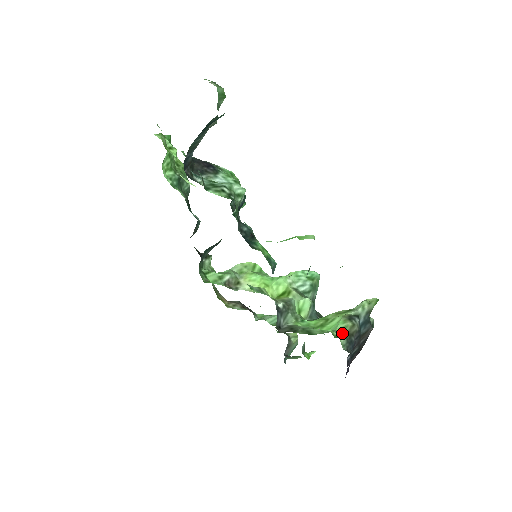
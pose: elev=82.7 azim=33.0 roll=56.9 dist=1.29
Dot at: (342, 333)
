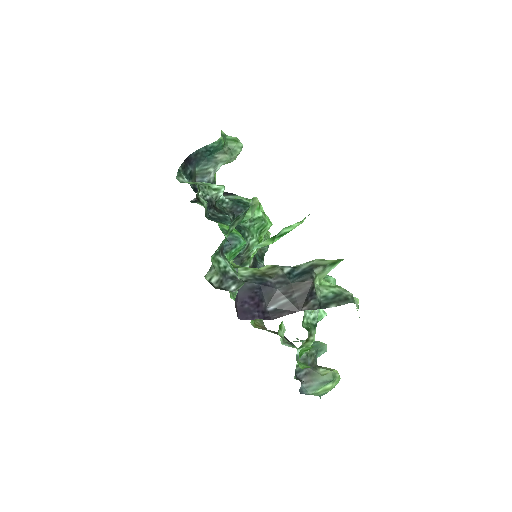
Dot at: (249, 268)
